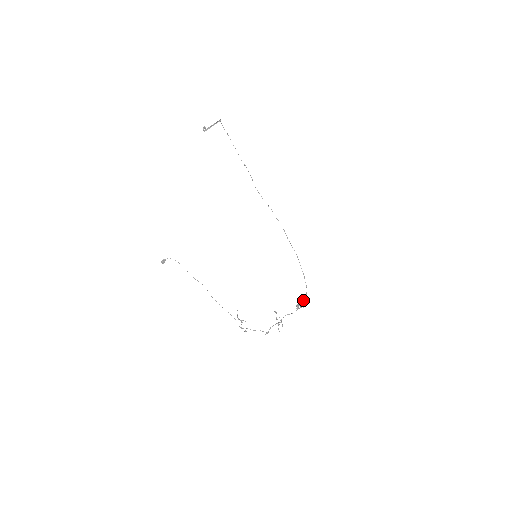
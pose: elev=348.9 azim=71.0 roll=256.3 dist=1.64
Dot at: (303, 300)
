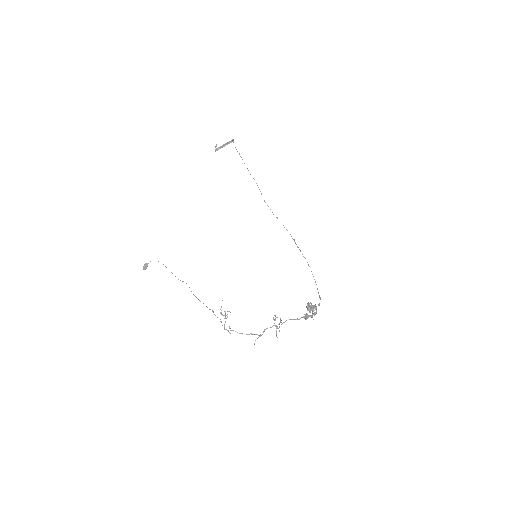
Dot at: (313, 306)
